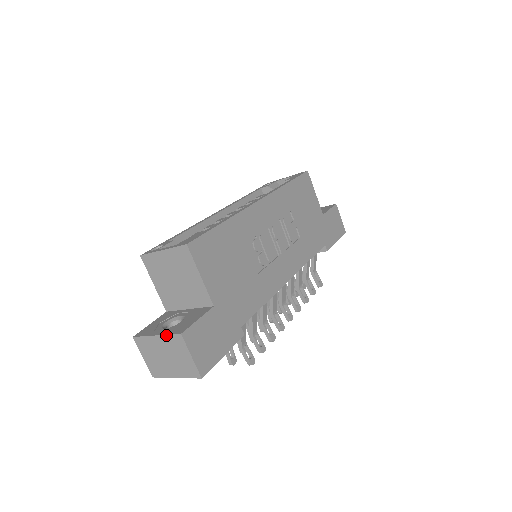
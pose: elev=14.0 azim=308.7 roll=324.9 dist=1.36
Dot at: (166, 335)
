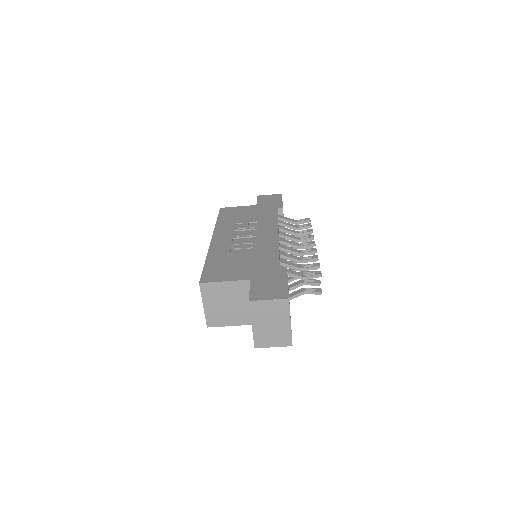
Dot at: (251, 315)
